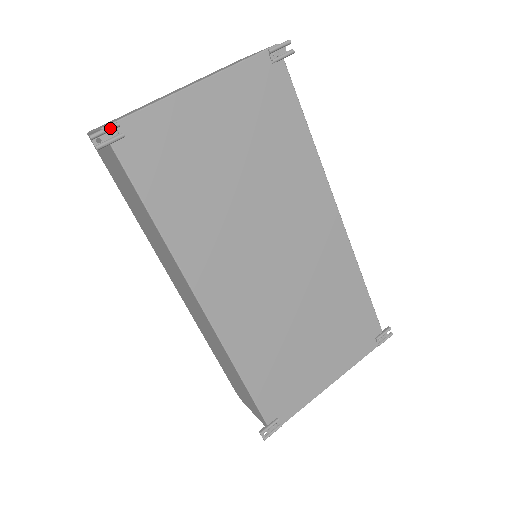
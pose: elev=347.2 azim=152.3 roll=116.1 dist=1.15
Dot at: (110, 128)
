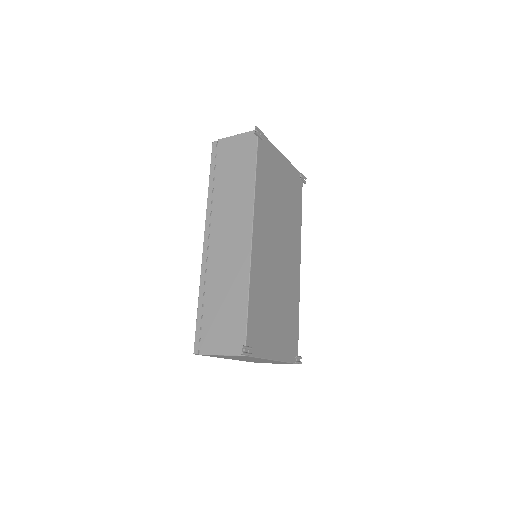
Dot at: (262, 132)
